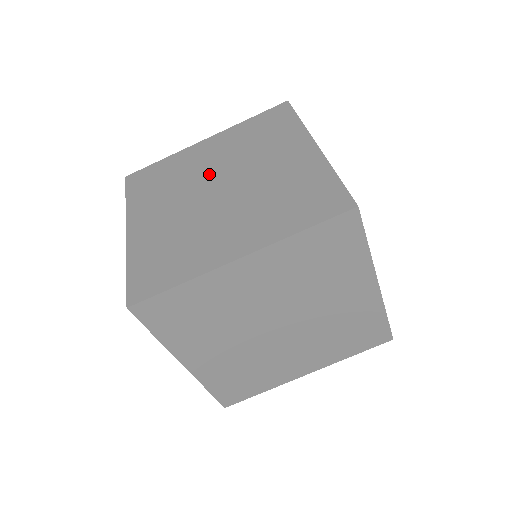
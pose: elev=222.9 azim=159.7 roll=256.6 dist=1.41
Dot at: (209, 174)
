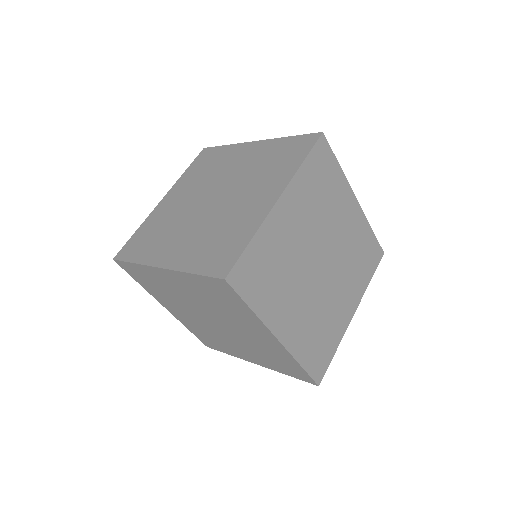
Dot at: (192, 203)
